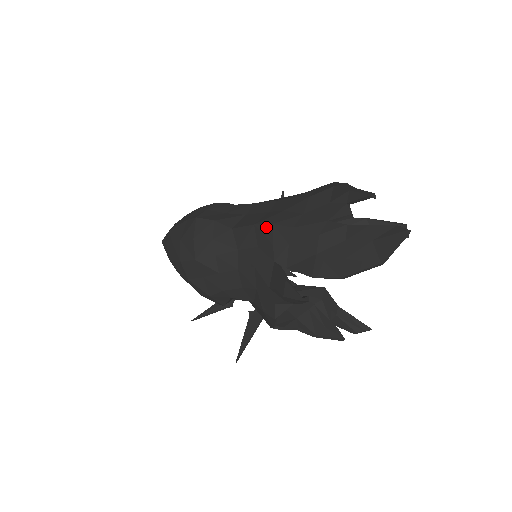
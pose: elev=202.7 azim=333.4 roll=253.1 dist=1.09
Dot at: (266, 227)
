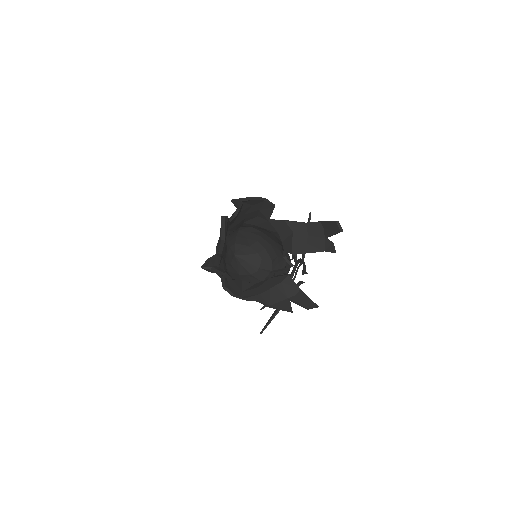
Dot at: occluded
